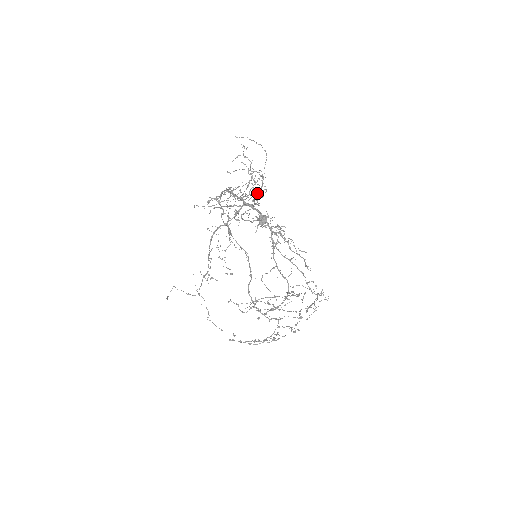
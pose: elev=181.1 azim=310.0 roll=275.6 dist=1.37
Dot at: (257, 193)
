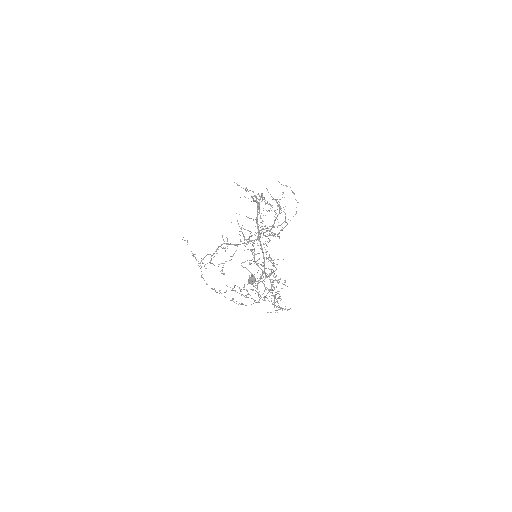
Dot at: (272, 235)
